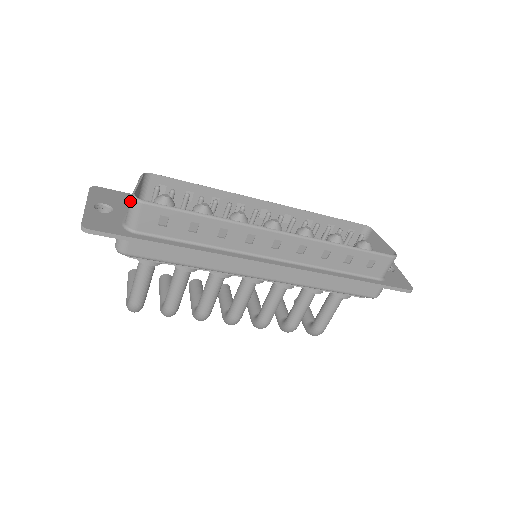
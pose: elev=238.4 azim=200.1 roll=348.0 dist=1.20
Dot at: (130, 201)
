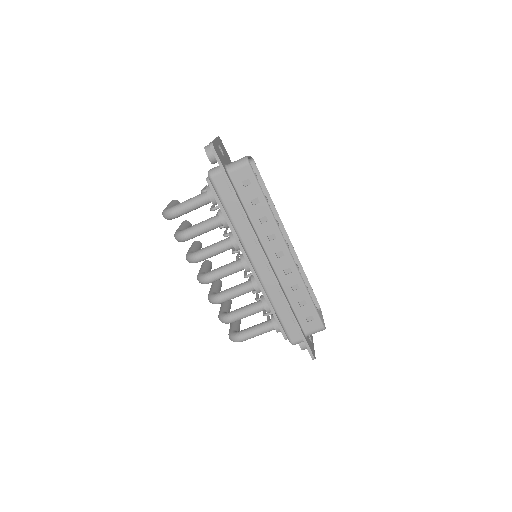
Dot at: (243, 158)
